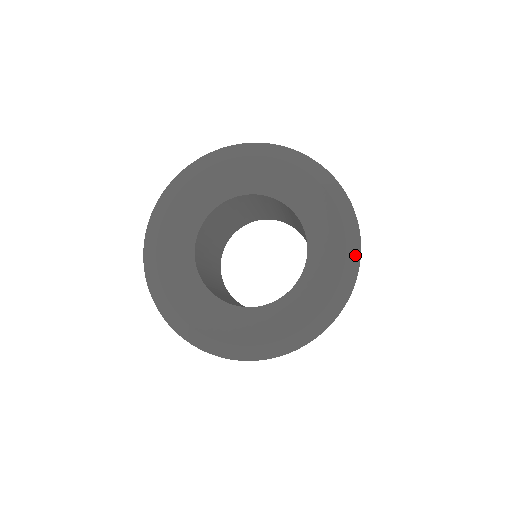
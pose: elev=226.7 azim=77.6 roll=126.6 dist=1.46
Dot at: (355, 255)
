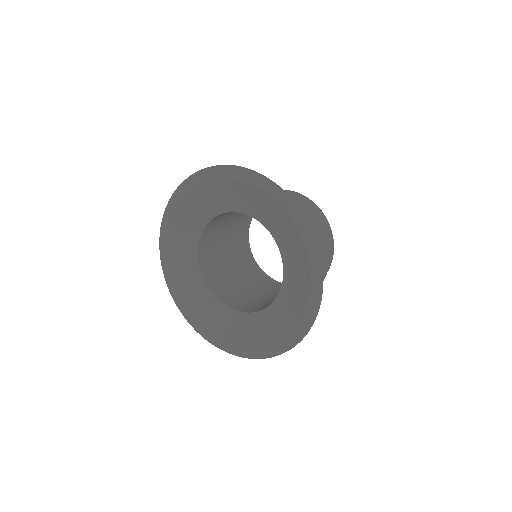
Dot at: (302, 222)
